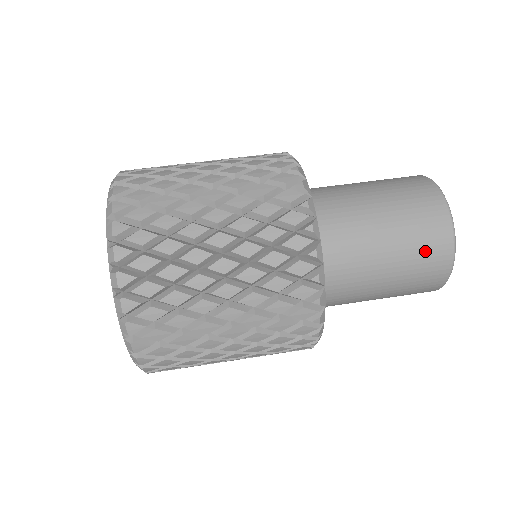
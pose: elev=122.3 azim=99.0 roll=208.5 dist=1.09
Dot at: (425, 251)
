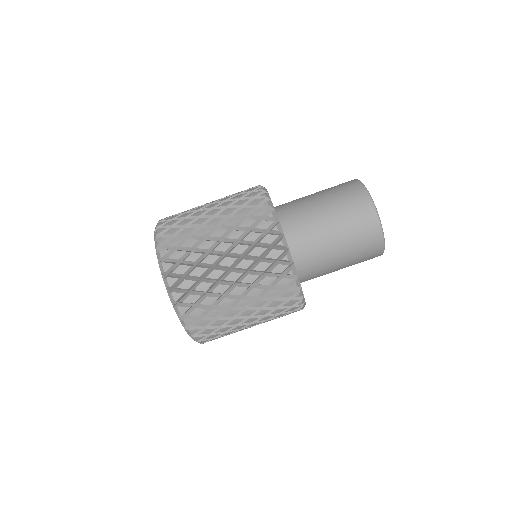
Dot at: (365, 251)
